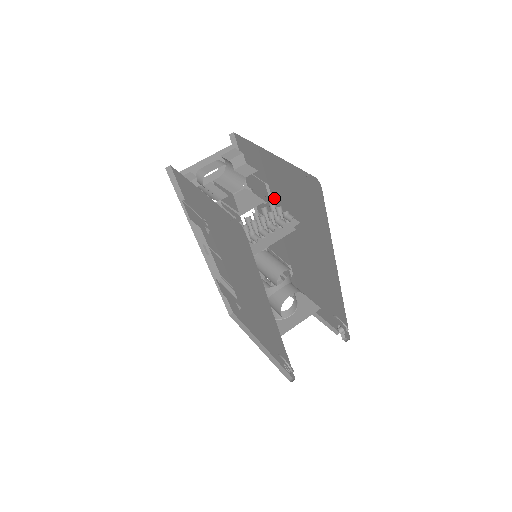
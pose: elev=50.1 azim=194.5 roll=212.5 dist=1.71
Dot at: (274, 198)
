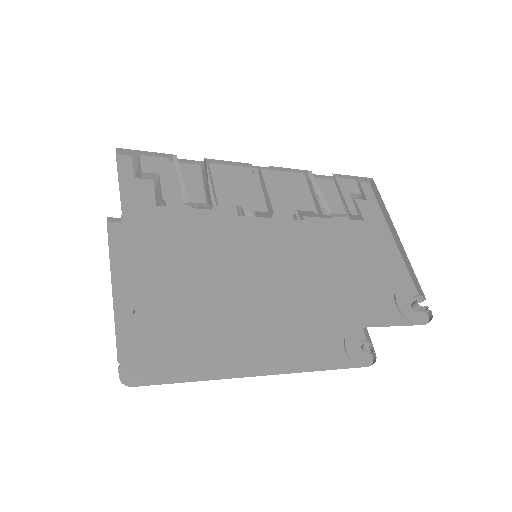
Dot at: occluded
